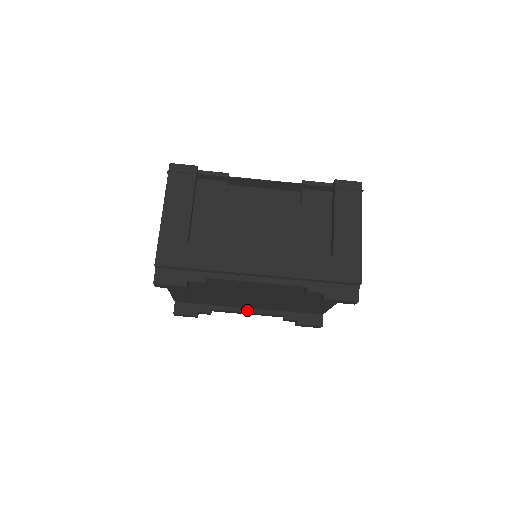
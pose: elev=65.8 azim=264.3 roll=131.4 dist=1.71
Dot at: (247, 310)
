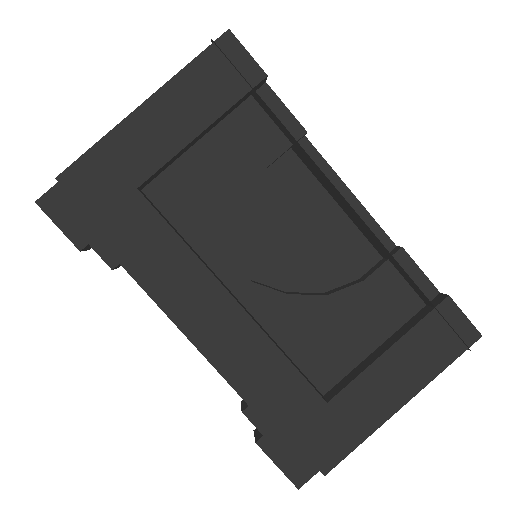
Dot at: occluded
